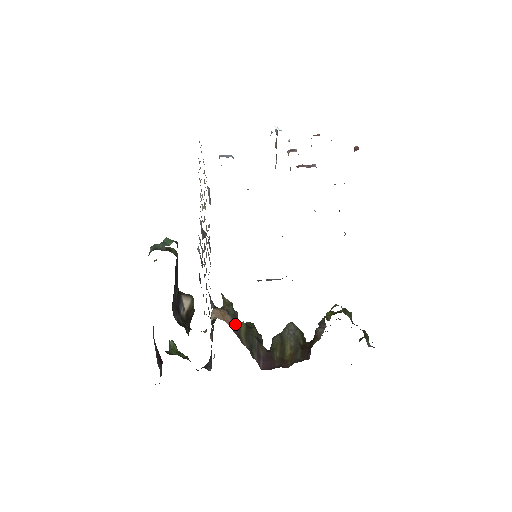
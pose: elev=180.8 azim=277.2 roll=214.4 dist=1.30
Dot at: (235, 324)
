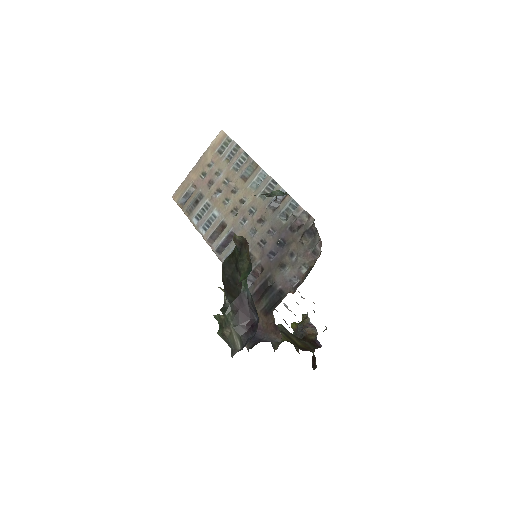
Dot at: occluded
